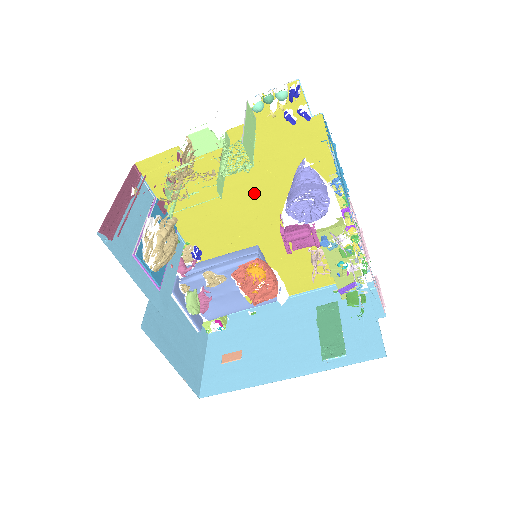
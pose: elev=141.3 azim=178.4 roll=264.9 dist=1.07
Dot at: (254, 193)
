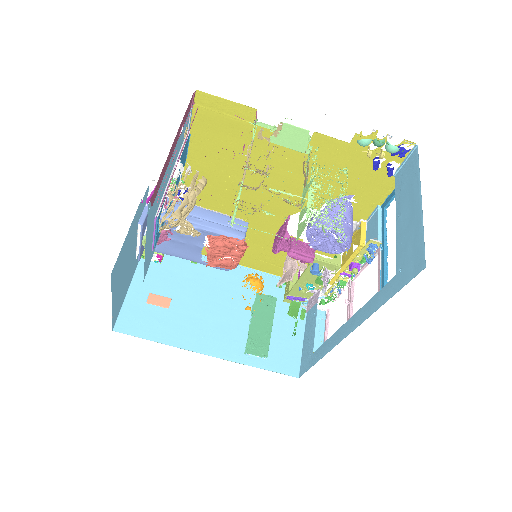
Dot at: (286, 188)
